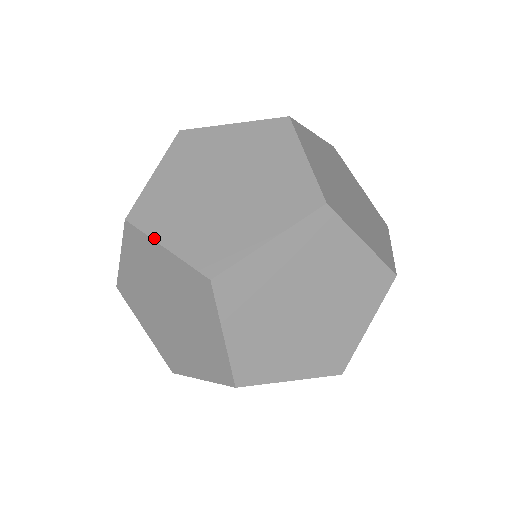
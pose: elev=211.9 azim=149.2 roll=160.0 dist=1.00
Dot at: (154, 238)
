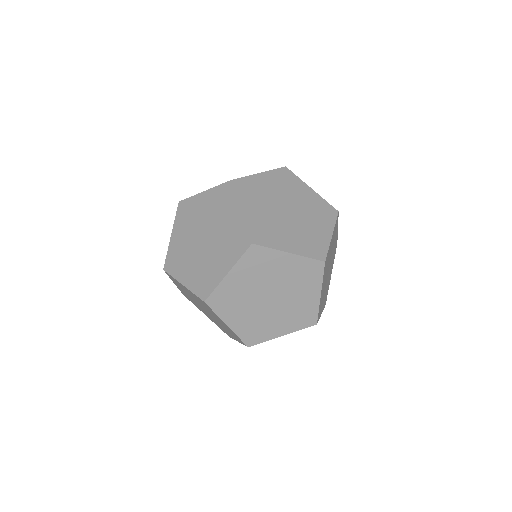
Dot at: (239, 202)
